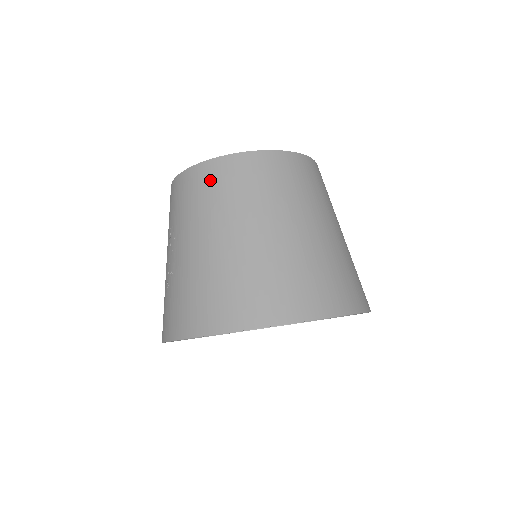
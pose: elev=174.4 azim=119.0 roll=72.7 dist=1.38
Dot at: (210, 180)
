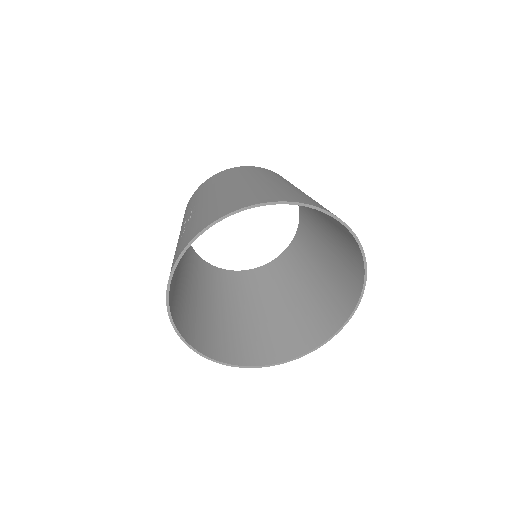
Dot at: (227, 174)
